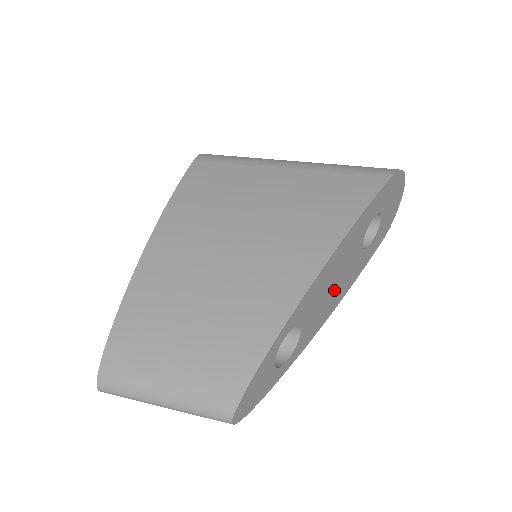
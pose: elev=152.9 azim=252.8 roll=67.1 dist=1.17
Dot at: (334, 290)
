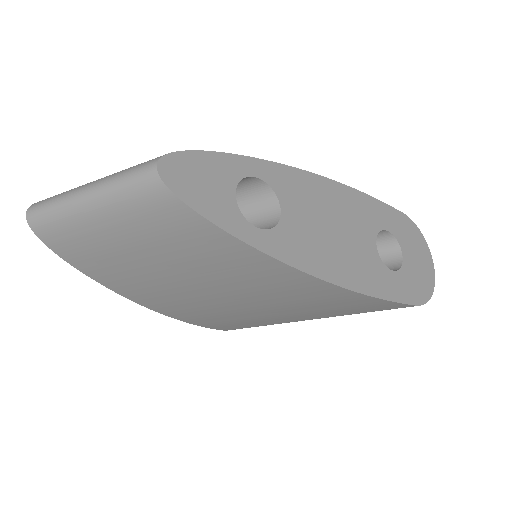
Dot at: (335, 244)
